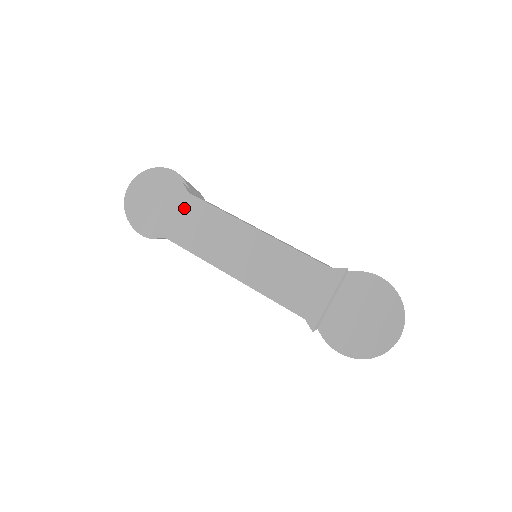
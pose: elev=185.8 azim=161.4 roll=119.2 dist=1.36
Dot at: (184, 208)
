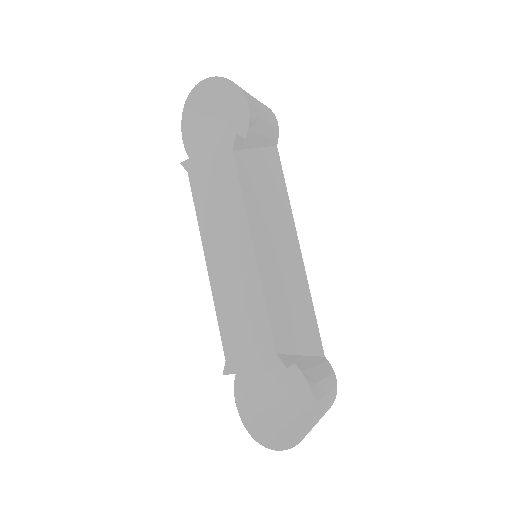
Dot at: (219, 162)
